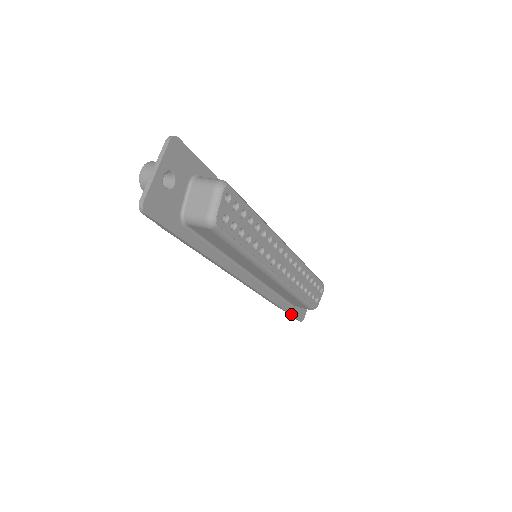
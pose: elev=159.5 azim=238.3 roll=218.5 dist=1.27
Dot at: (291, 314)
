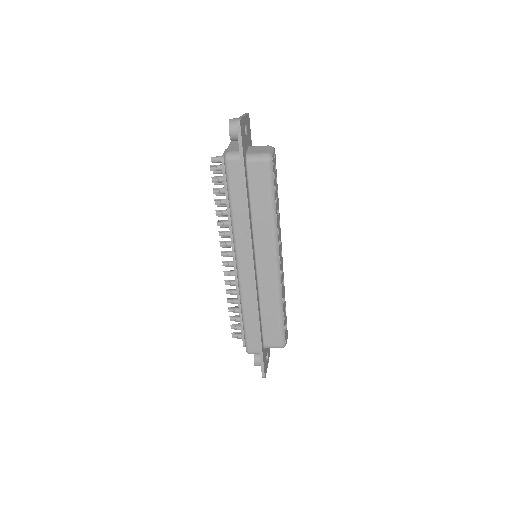
Dot at: (262, 352)
